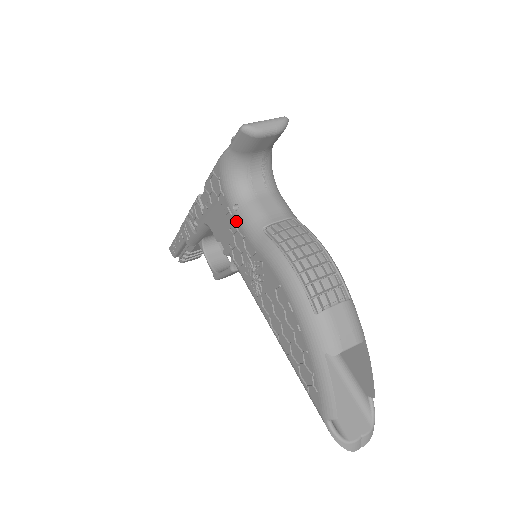
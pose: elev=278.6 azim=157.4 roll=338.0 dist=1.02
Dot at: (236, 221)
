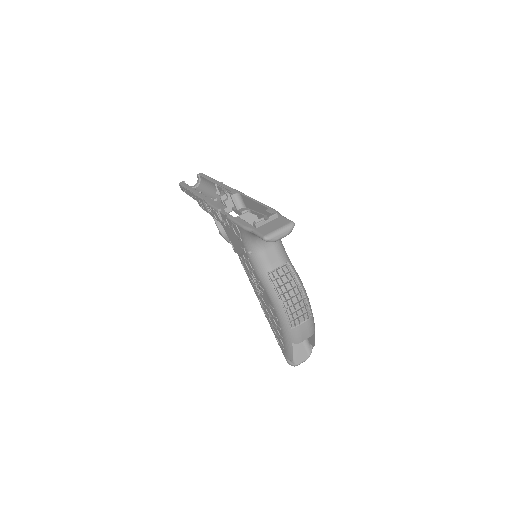
Dot at: (249, 258)
